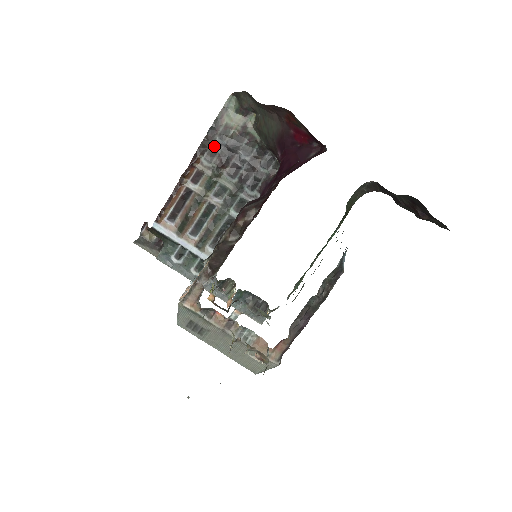
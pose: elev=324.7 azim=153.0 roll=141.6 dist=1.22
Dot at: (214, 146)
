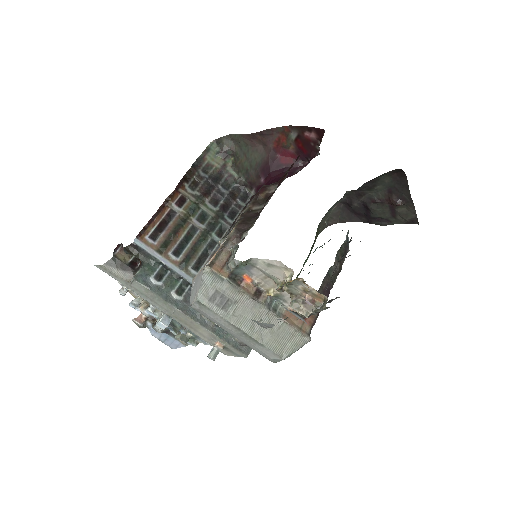
Dot at: (197, 178)
